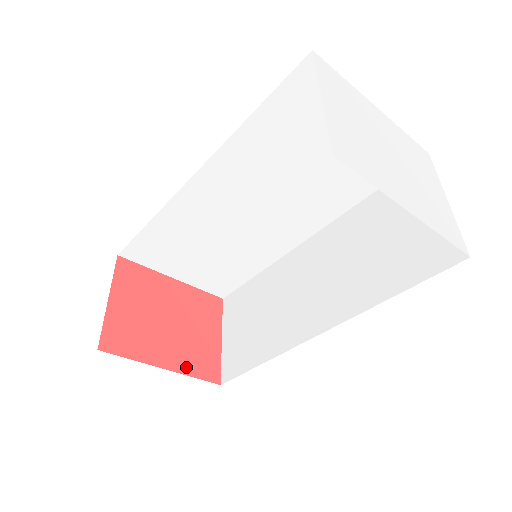
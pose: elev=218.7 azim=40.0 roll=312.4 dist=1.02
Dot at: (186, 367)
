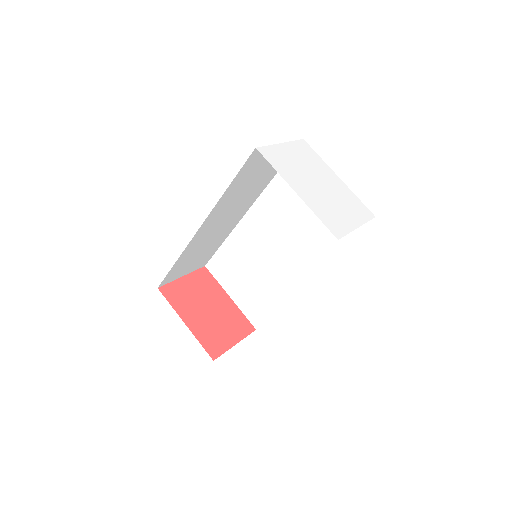
Dot at: (199, 334)
